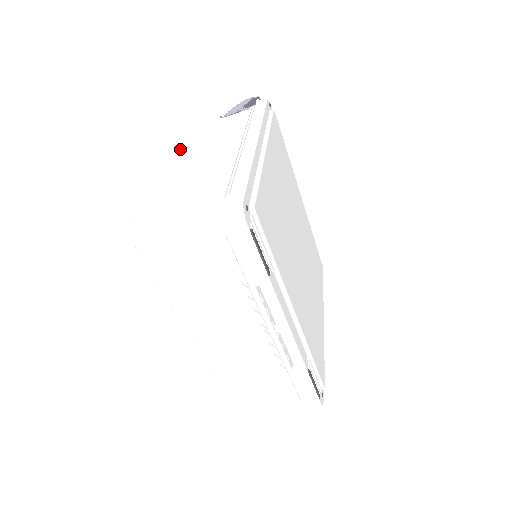
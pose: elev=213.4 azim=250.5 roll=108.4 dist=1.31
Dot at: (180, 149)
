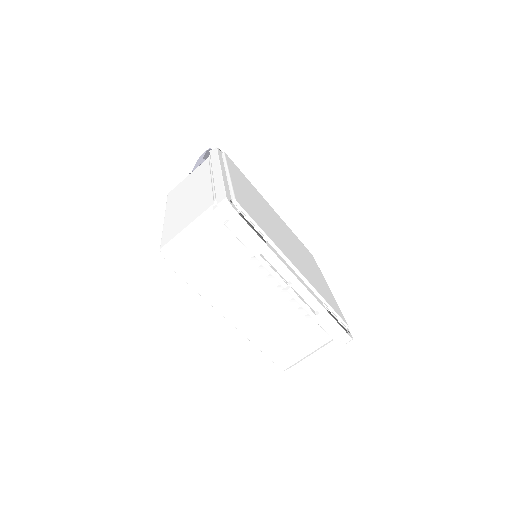
Dot at: (171, 203)
